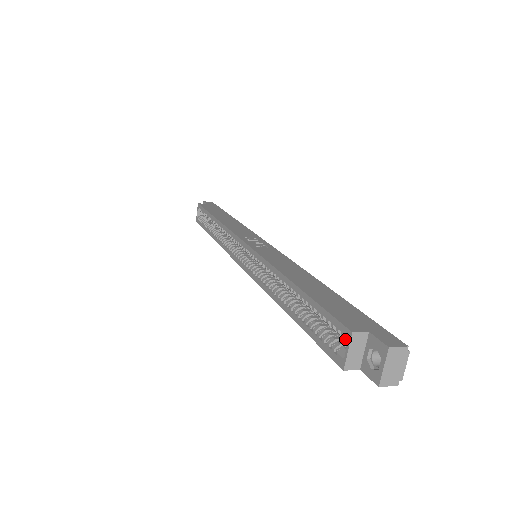
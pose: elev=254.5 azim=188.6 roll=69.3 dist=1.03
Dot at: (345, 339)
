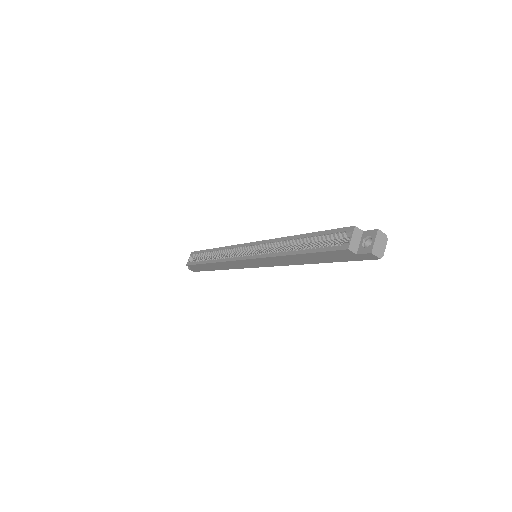
Dot at: (349, 234)
